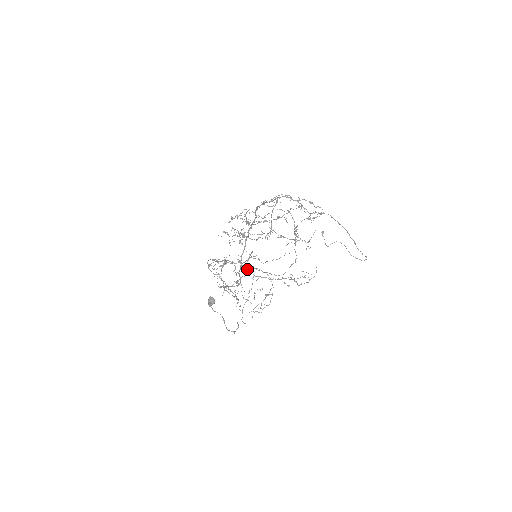
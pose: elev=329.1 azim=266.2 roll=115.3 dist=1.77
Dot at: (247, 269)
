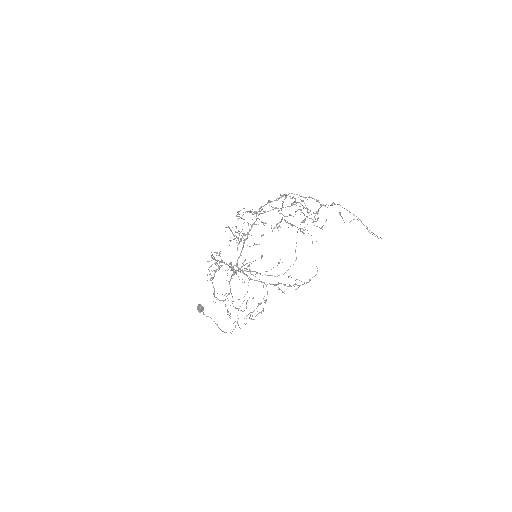
Dot at: (243, 272)
